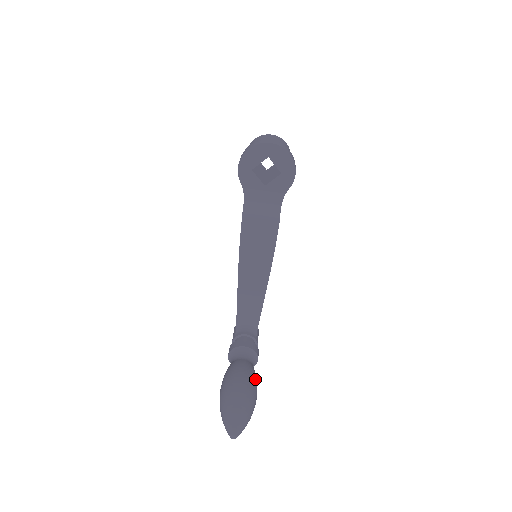
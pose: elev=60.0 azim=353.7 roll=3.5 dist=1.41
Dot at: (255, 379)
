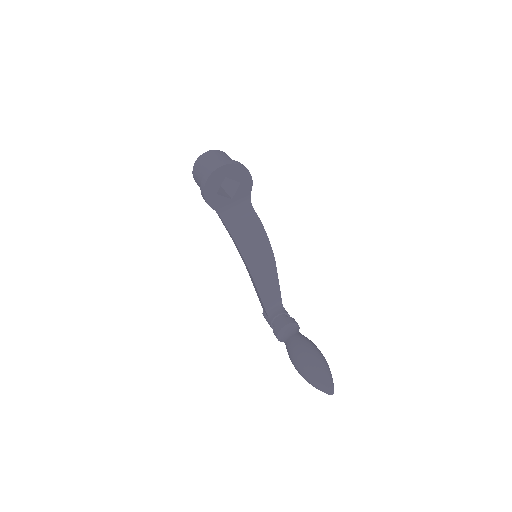
Dot at: (313, 344)
